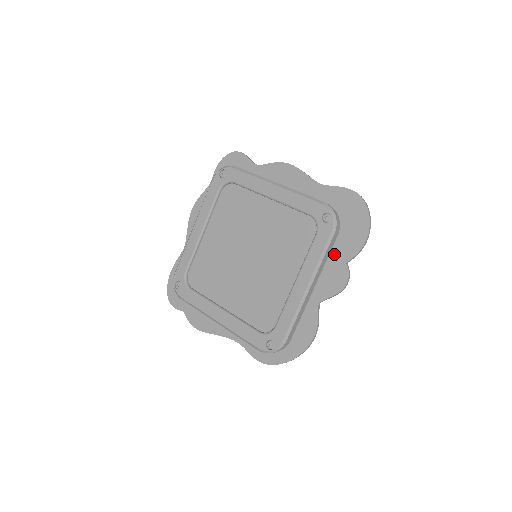
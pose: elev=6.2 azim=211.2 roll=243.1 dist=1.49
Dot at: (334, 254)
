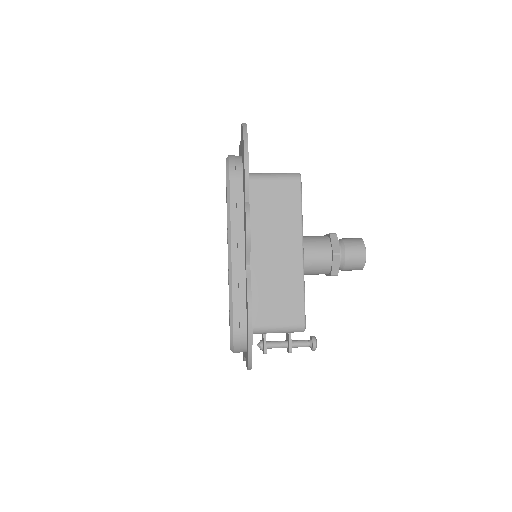
Dot at: occluded
